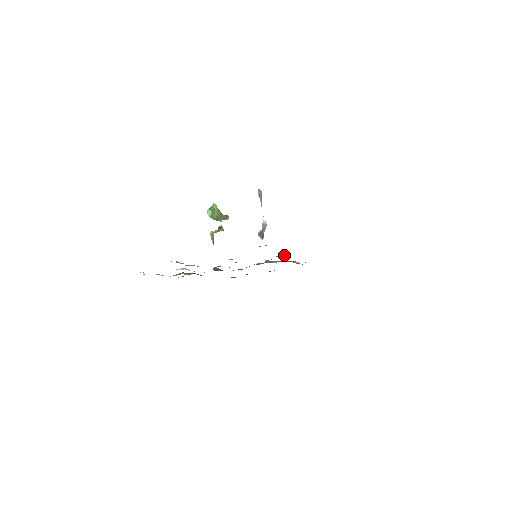
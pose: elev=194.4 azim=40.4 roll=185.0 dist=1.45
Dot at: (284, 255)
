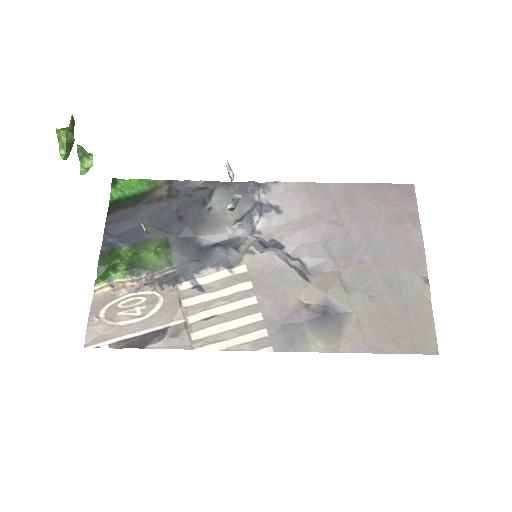
Dot at: (295, 248)
